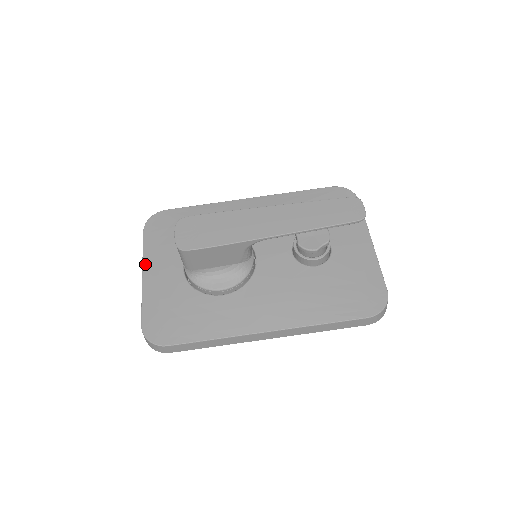
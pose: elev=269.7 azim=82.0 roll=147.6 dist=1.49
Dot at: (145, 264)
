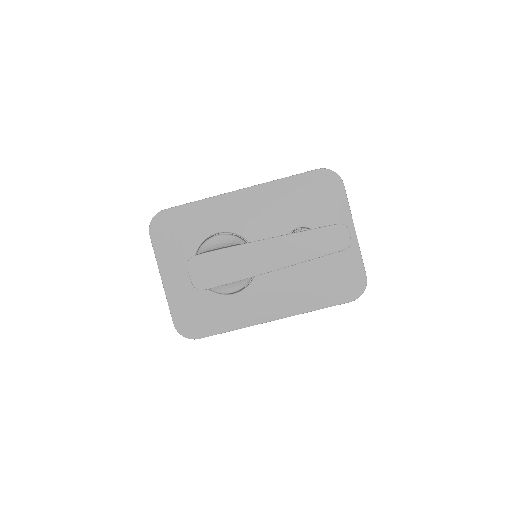
Dot at: (161, 269)
